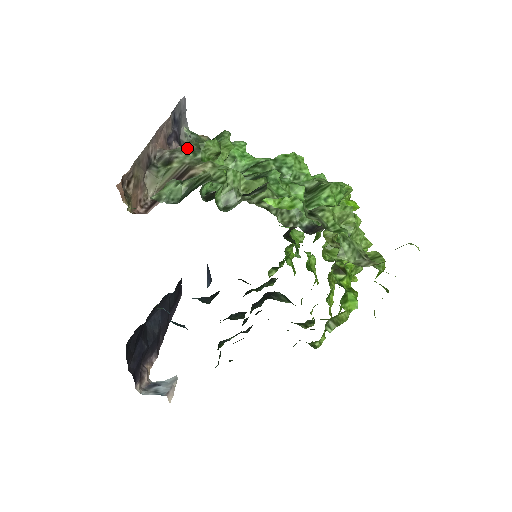
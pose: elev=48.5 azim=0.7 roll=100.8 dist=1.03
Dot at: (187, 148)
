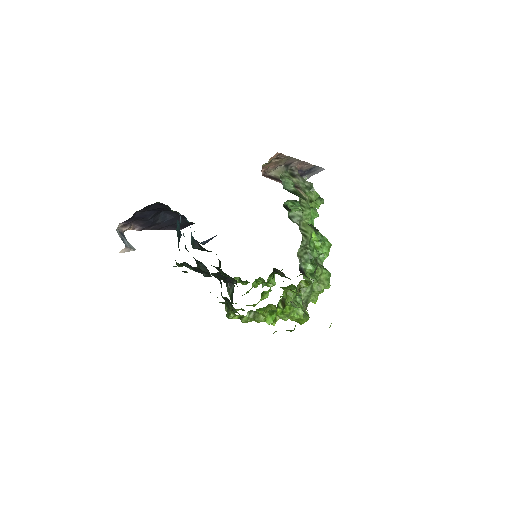
Dot at: (306, 182)
